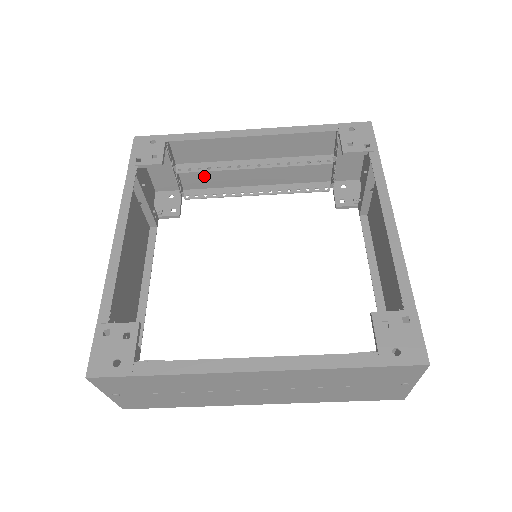
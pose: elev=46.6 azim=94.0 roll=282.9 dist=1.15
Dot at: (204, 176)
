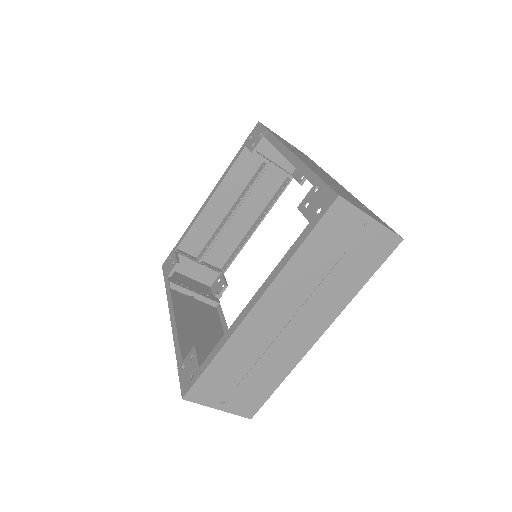
Dot at: (222, 250)
